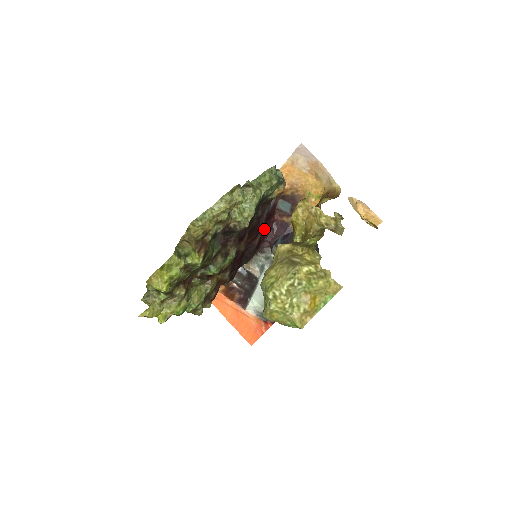
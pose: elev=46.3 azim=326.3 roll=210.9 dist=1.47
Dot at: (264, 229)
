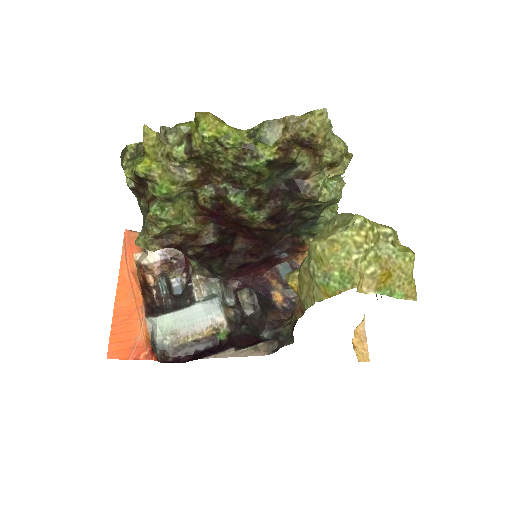
Dot at: (258, 263)
